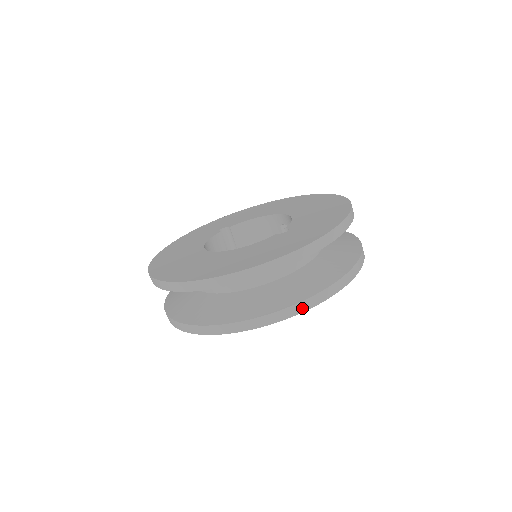
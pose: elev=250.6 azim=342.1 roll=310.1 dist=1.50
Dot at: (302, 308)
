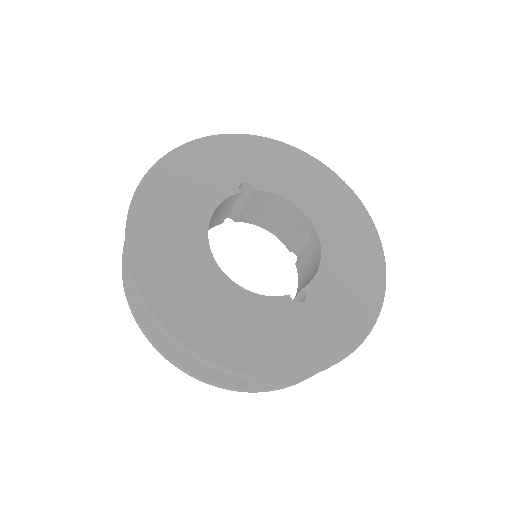
Dot at: (254, 391)
